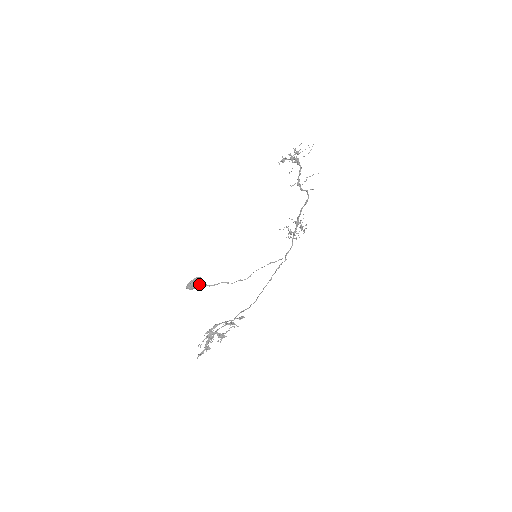
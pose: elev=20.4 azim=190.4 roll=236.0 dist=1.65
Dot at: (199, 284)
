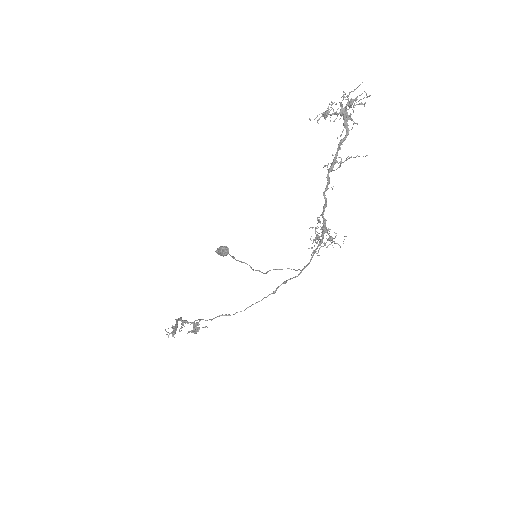
Dot at: (225, 254)
